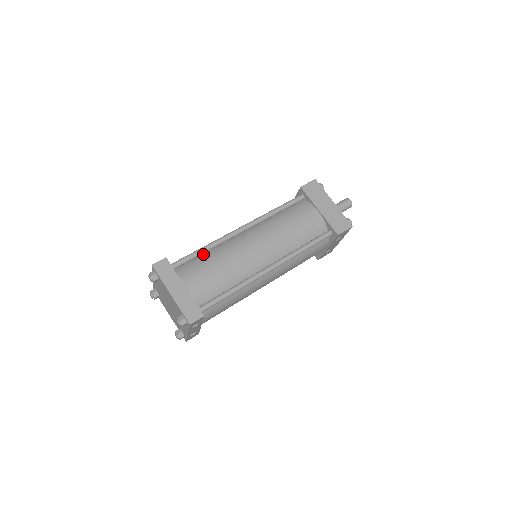
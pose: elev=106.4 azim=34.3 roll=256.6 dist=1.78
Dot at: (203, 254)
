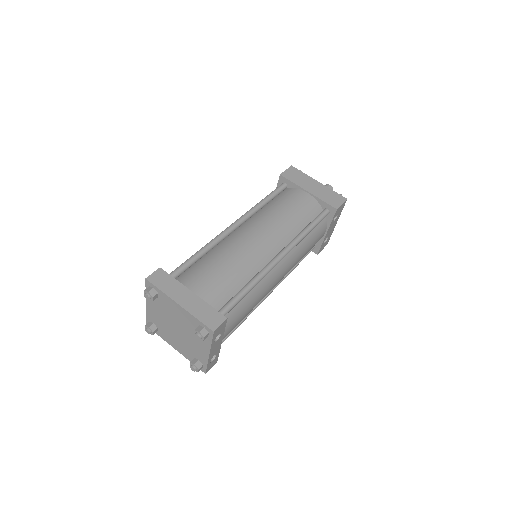
Dot at: (200, 259)
